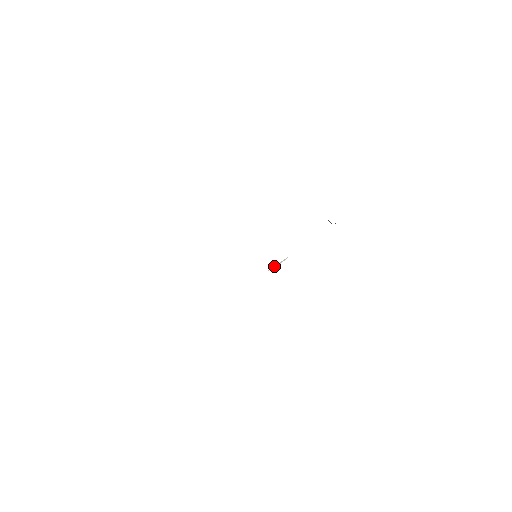
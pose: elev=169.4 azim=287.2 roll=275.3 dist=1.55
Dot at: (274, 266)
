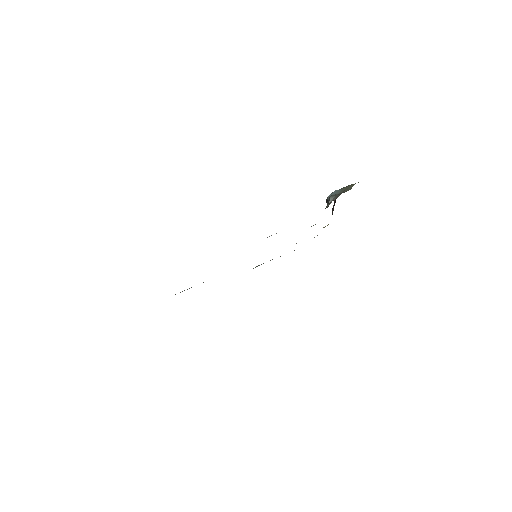
Dot at: occluded
